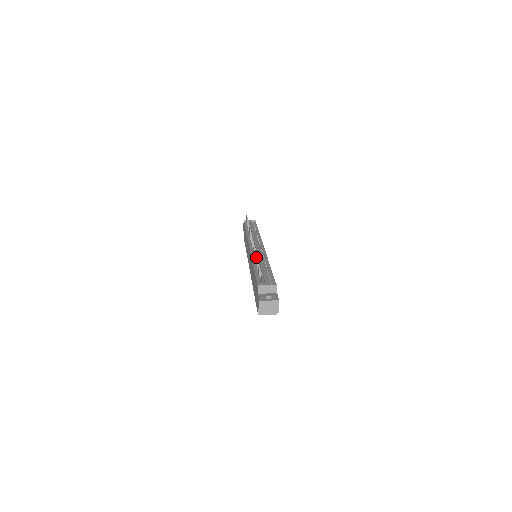
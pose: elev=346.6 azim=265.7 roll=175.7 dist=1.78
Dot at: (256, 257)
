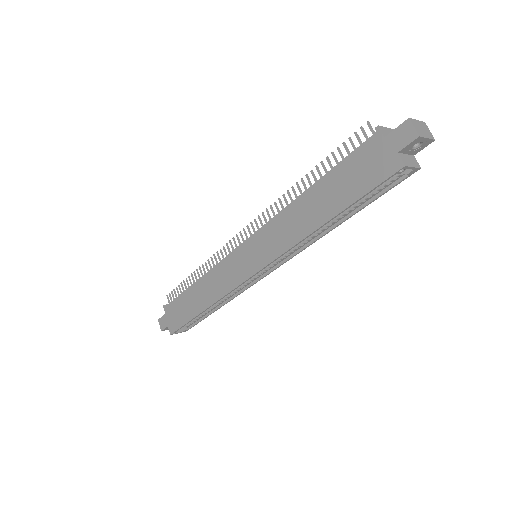
Dot at: (298, 186)
